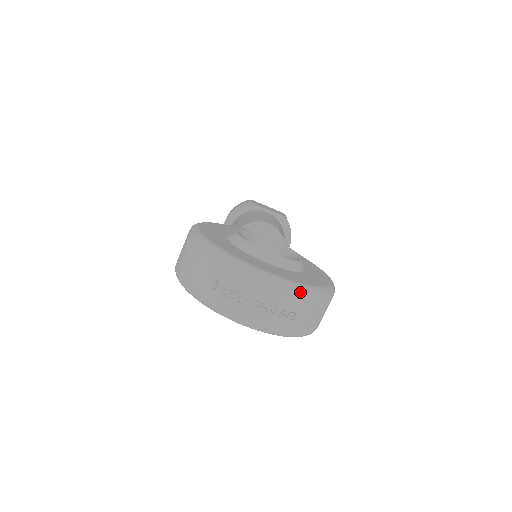
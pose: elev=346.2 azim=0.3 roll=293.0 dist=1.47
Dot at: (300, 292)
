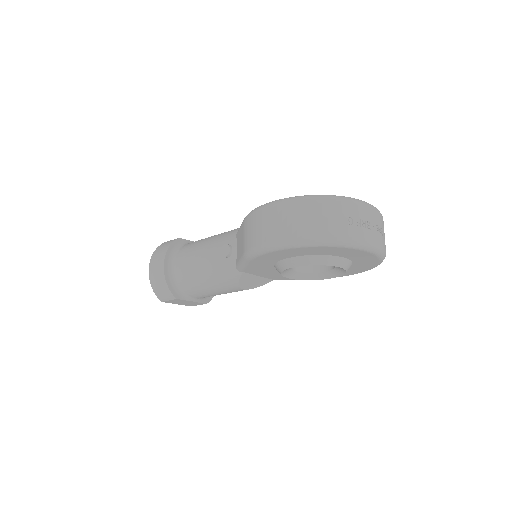
Dot at: occluded
